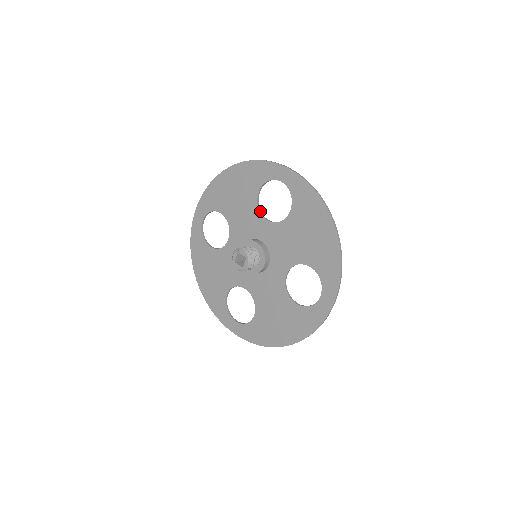
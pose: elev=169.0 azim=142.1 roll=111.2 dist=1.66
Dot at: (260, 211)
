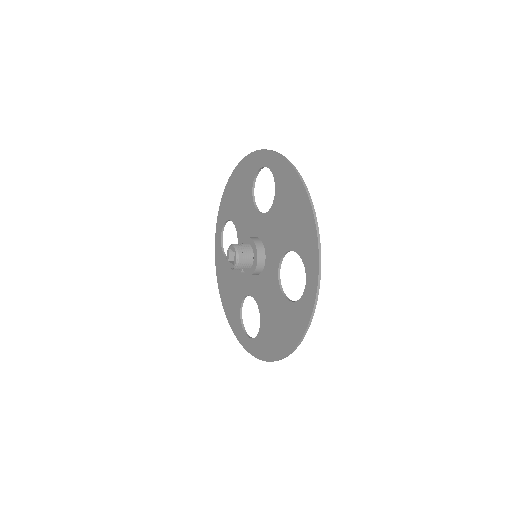
Dot at: (255, 206)
